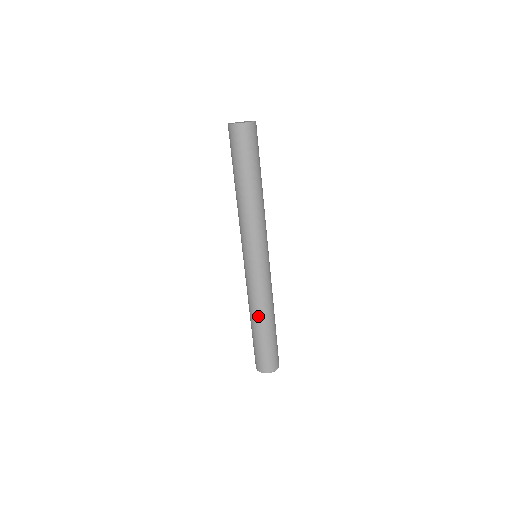
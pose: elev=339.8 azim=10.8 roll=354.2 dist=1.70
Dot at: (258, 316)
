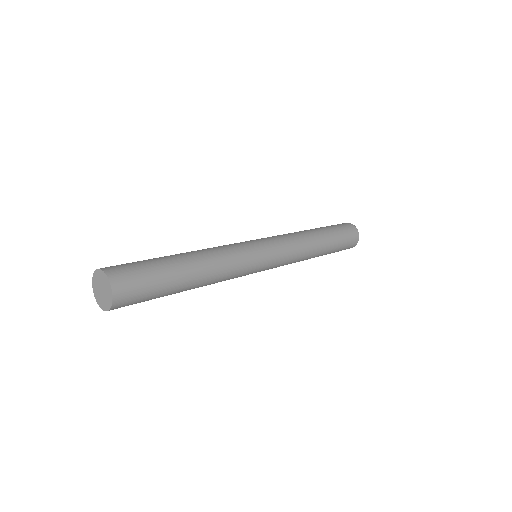
Dot at: (314, 255)
